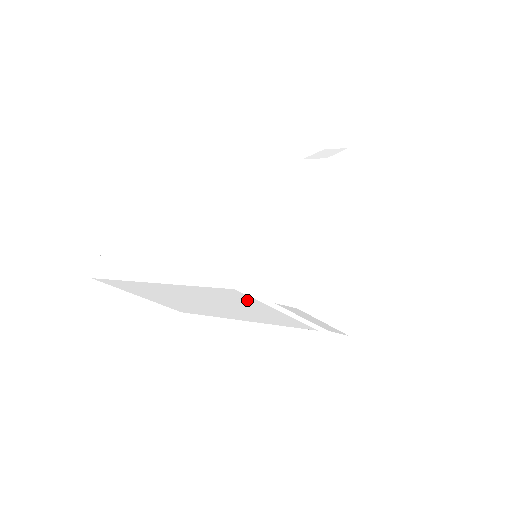
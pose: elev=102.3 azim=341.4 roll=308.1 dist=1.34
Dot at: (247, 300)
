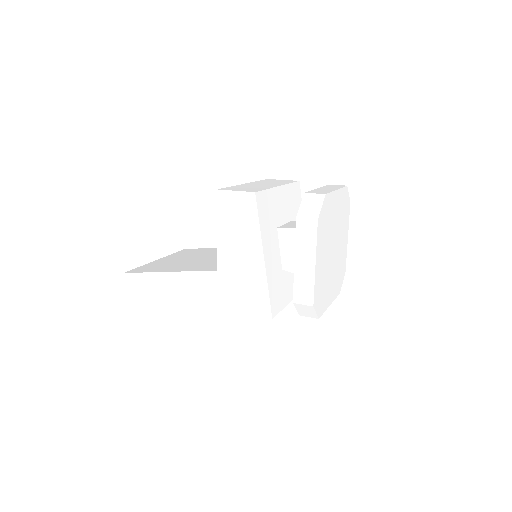
Dot at: occluded
